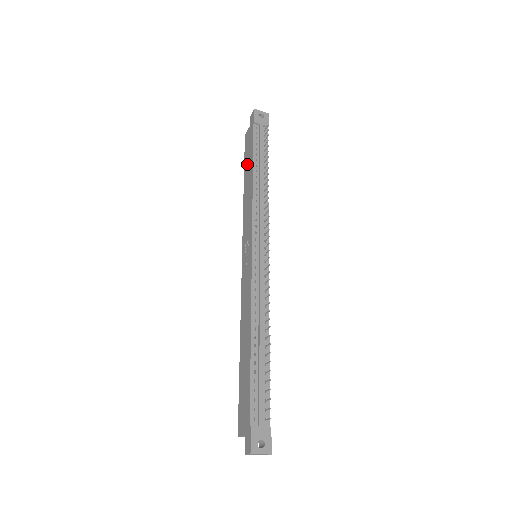
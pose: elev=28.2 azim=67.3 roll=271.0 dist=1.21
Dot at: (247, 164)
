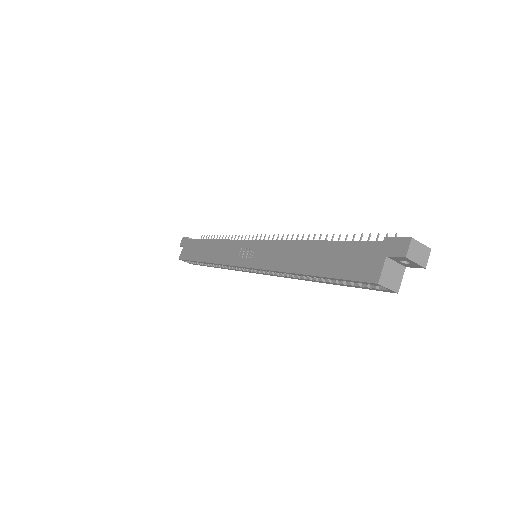
Dot at: (197, 252)
